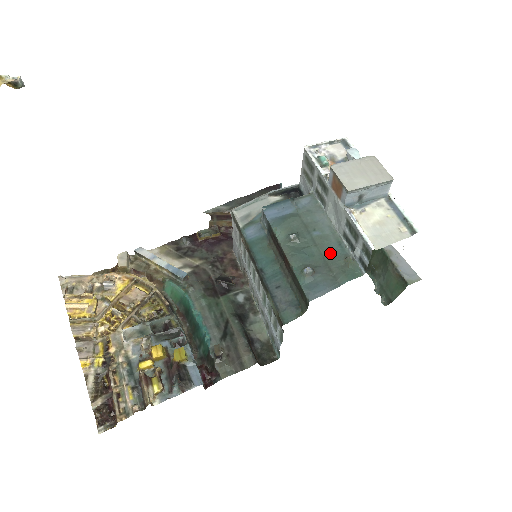
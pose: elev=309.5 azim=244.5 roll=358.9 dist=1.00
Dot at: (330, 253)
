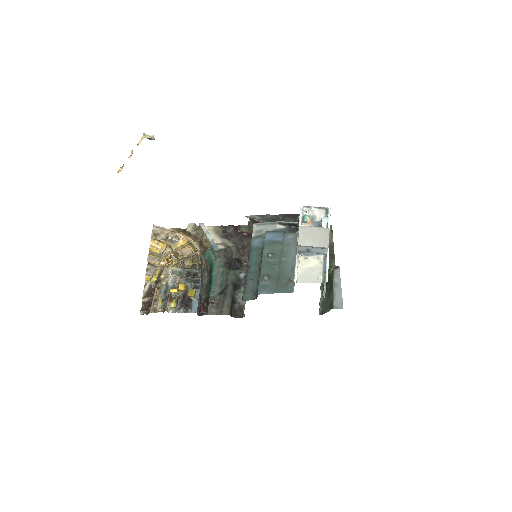
Dot at: (284, 273)
